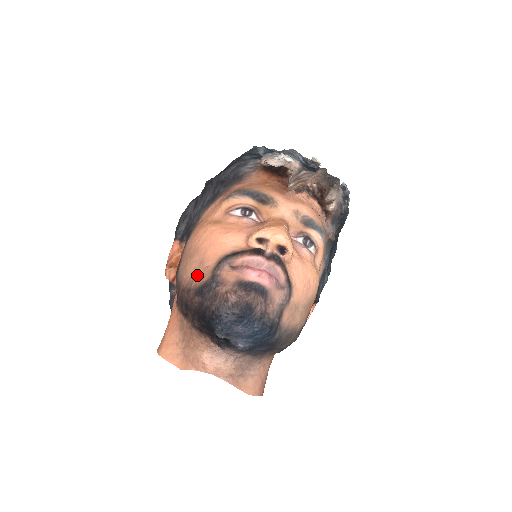
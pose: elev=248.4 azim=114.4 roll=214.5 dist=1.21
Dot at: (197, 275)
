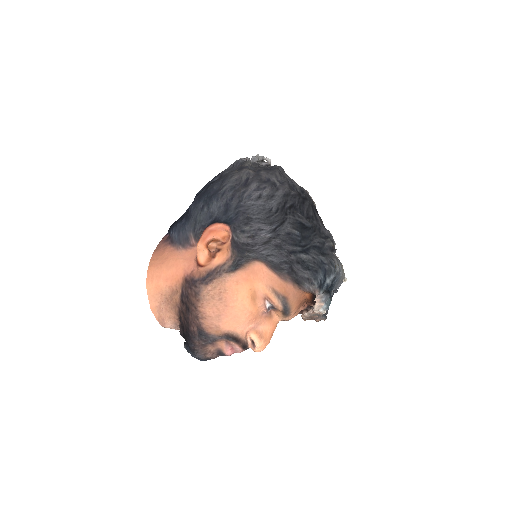
Dot at: (210, 321)
